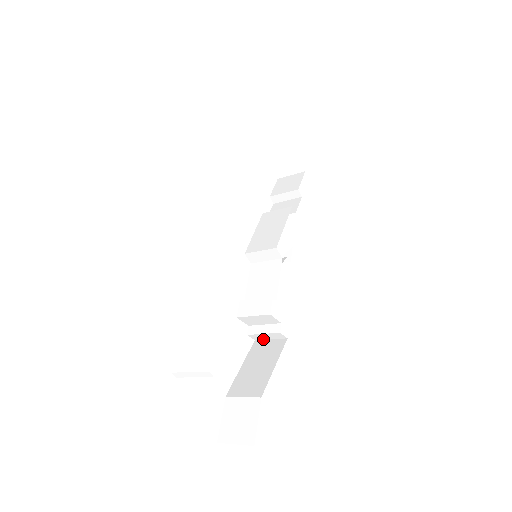
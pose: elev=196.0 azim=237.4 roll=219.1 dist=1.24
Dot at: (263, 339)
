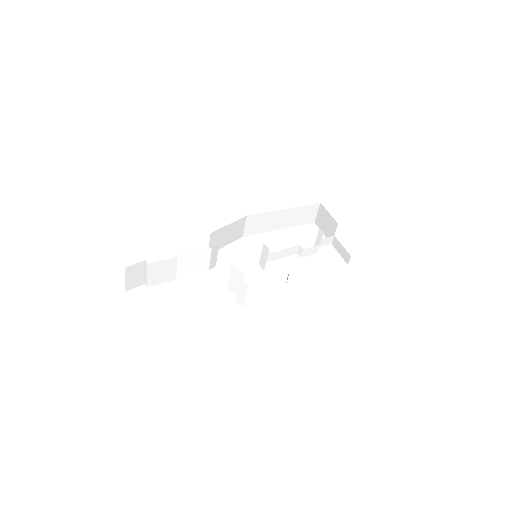
Dot at: (244, 301)
